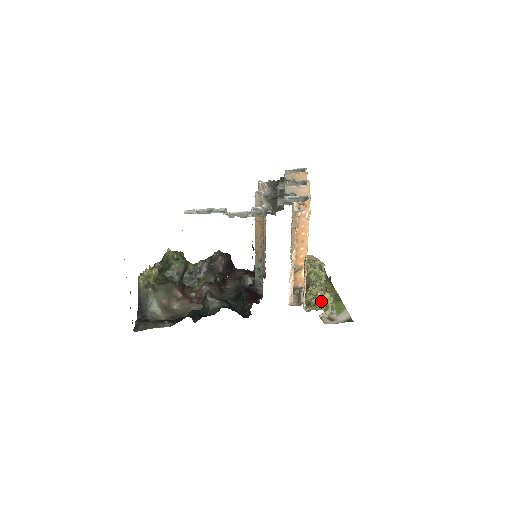
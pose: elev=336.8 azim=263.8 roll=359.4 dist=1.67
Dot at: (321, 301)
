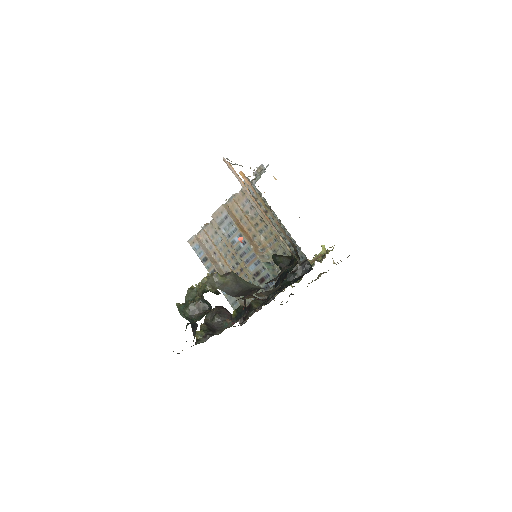
Dot at: (325, 252)
